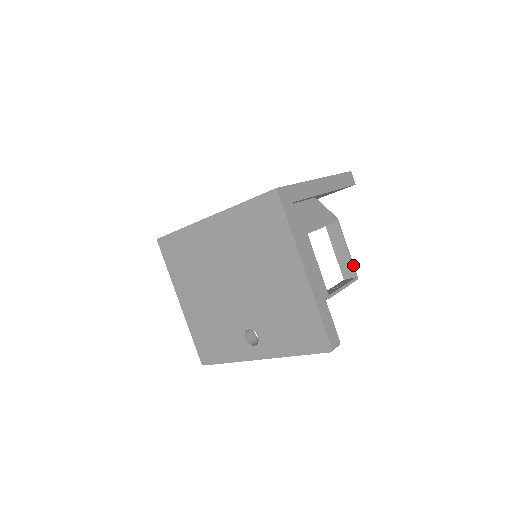
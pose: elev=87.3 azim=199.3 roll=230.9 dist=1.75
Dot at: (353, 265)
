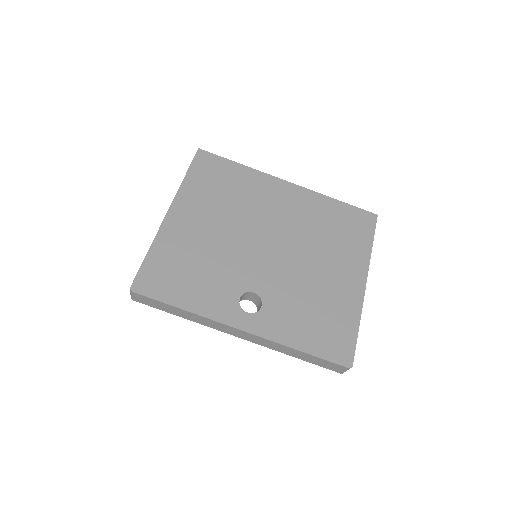
Dot at: occluded
